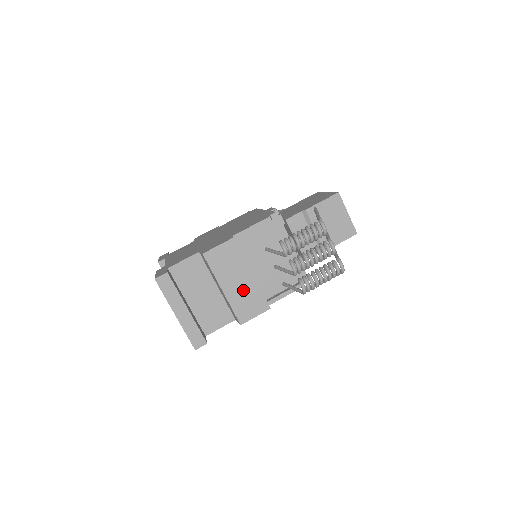
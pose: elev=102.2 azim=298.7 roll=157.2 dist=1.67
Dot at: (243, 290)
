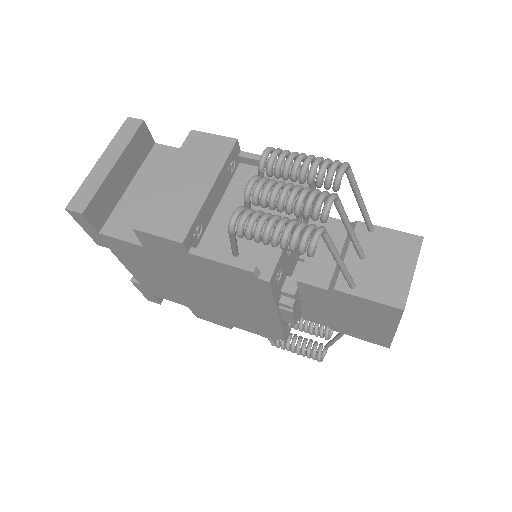
Dot at: (182, 195)
